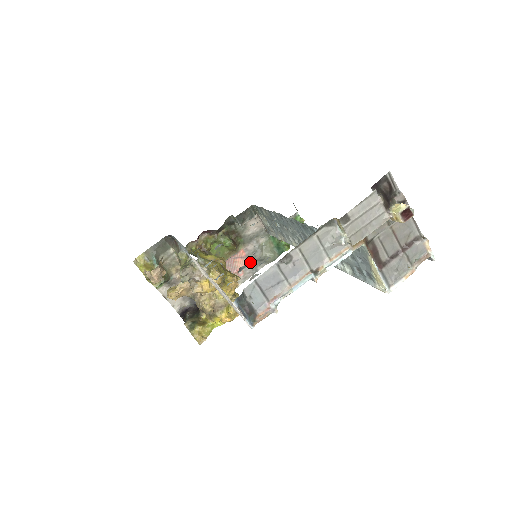
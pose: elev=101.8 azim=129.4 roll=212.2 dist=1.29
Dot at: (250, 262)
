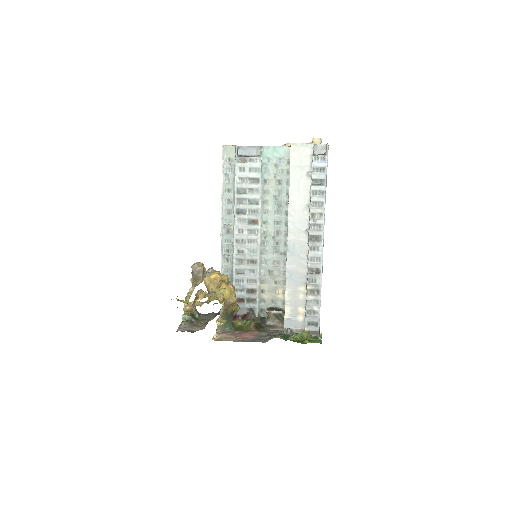
Dot at: (255, 338)
